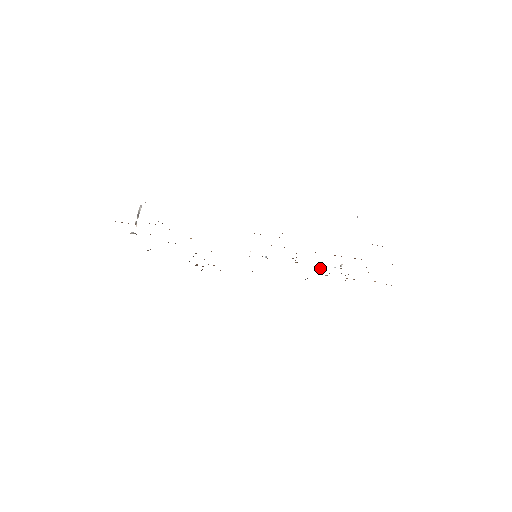
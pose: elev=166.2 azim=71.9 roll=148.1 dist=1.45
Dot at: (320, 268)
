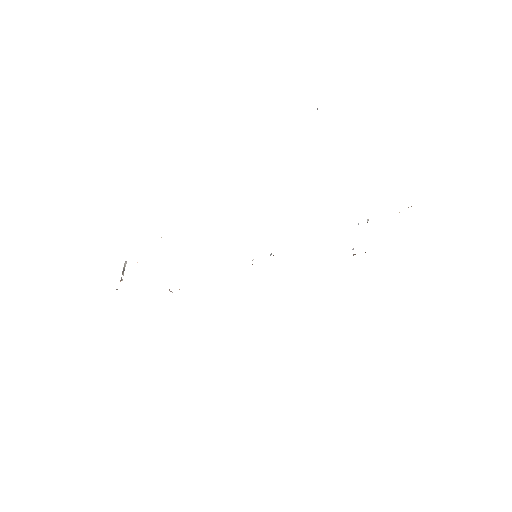
Dot at: (353, 248)
